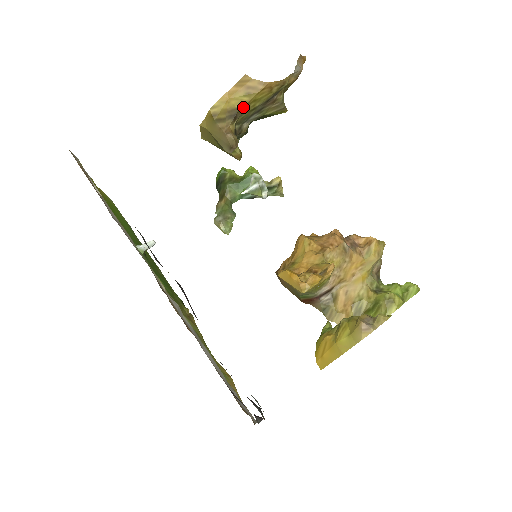
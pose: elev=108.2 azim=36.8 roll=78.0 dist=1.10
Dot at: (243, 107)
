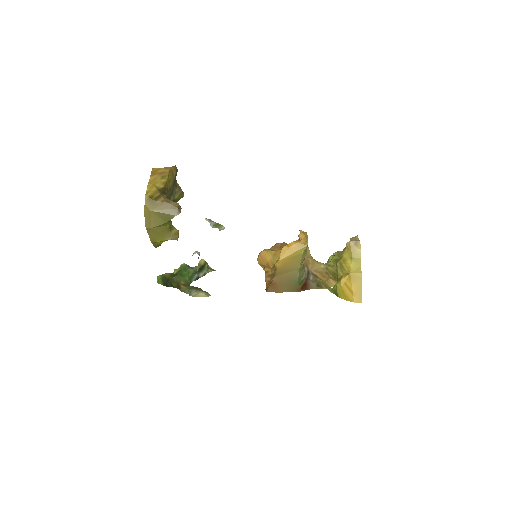
Dot at: (165, 186)
